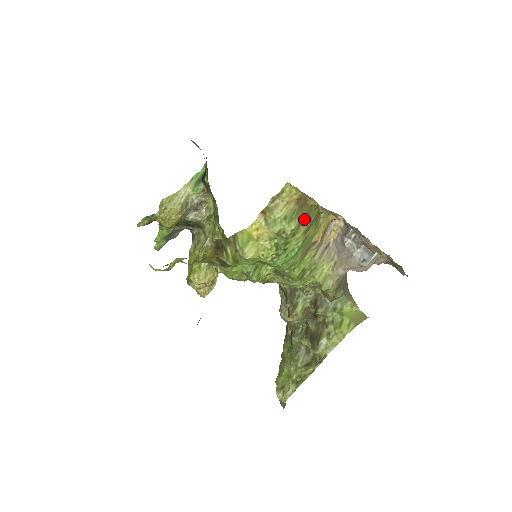
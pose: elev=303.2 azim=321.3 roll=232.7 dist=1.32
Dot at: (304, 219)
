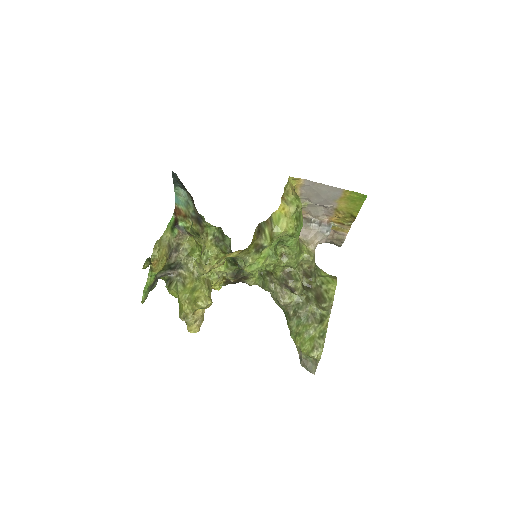
Dot at: occluded
